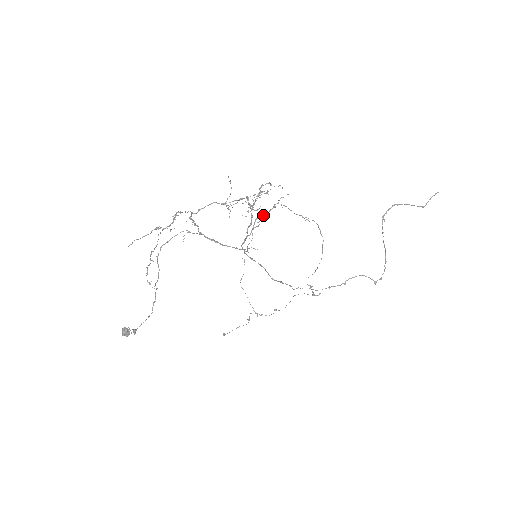
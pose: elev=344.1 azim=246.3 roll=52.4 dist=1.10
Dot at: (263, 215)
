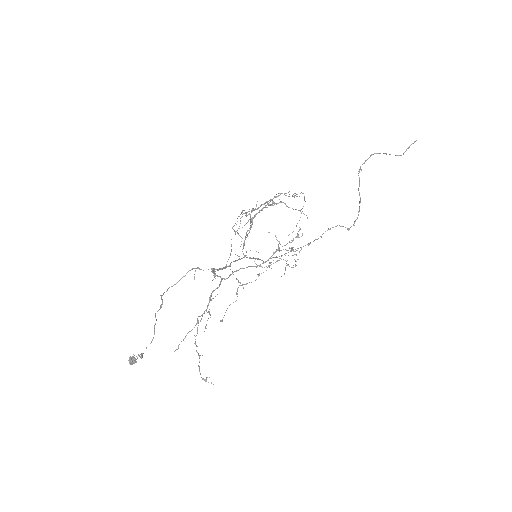
Dot at: occluded
